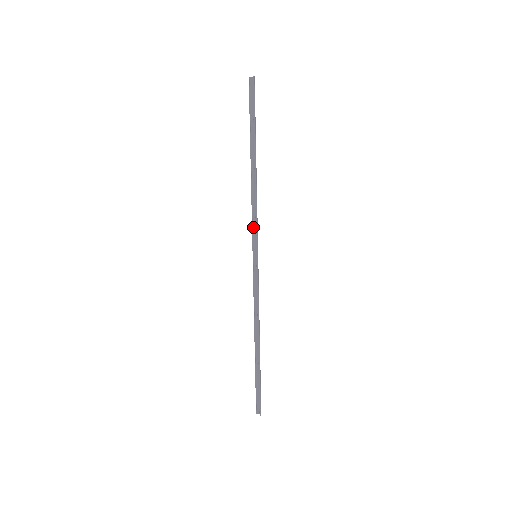
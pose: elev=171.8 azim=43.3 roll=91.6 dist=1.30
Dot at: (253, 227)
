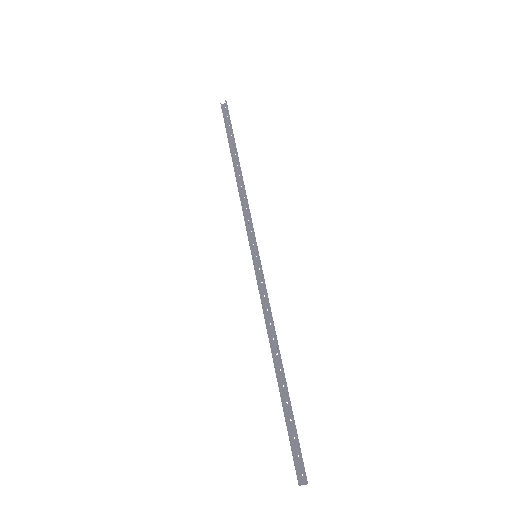
Dot at: (246, 227)
